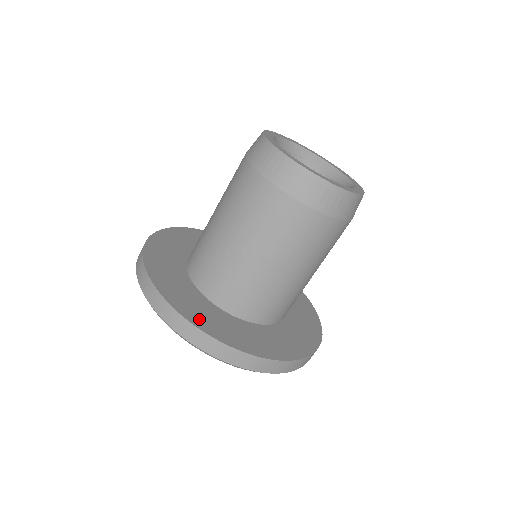
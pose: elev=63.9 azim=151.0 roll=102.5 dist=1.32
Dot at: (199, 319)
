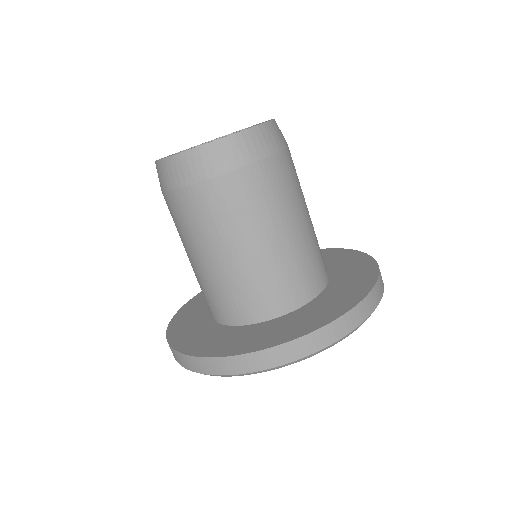
Dot at: (182, 339)
